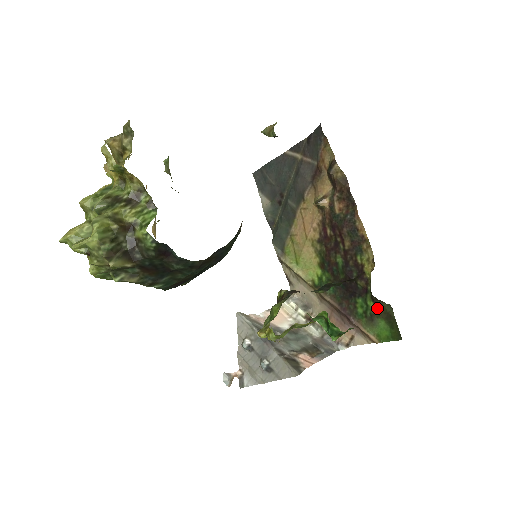
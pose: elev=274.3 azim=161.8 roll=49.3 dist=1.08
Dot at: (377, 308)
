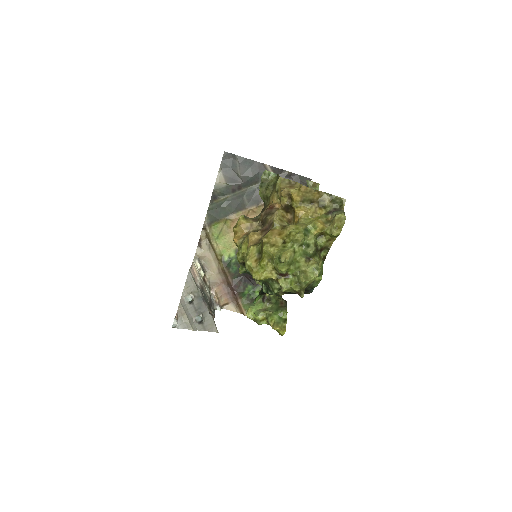
Dot at: occluded
